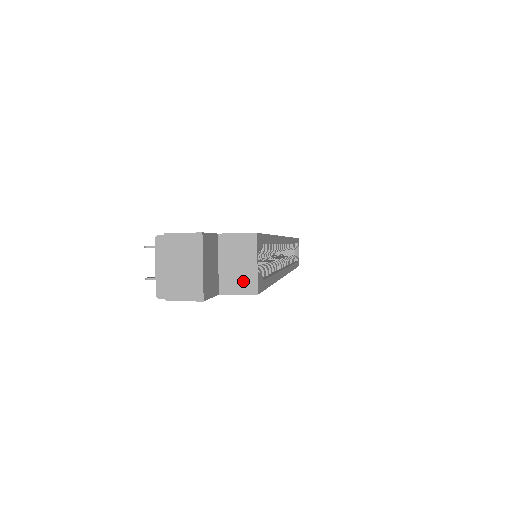
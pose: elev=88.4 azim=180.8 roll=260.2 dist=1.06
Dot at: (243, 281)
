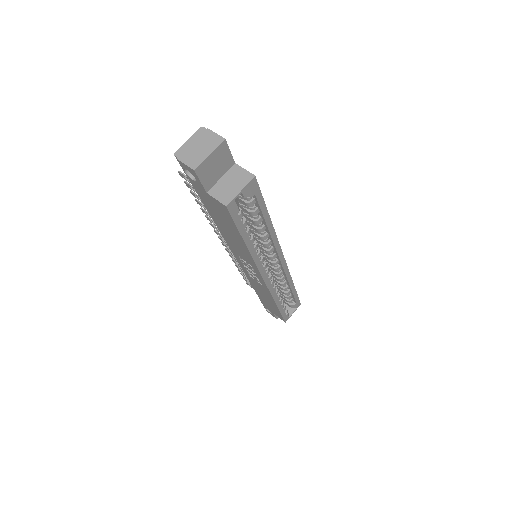
Dot at: (225, 194)
